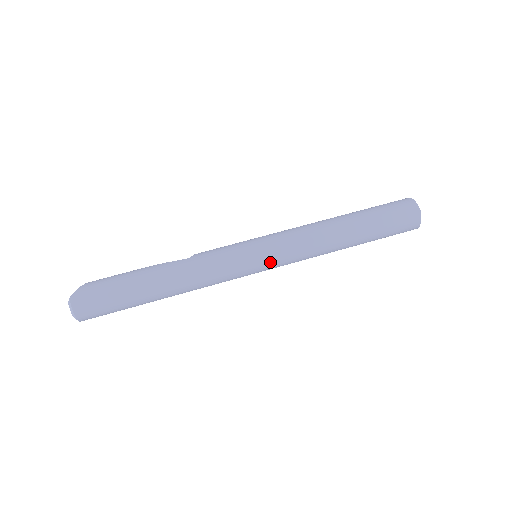
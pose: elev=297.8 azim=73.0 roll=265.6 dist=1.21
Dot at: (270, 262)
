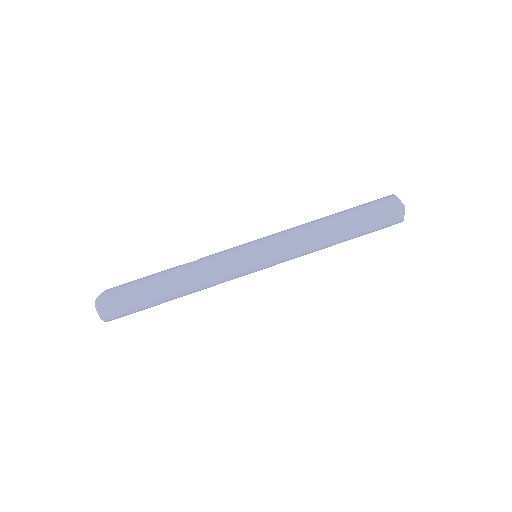
Dot at: (267, 258)
